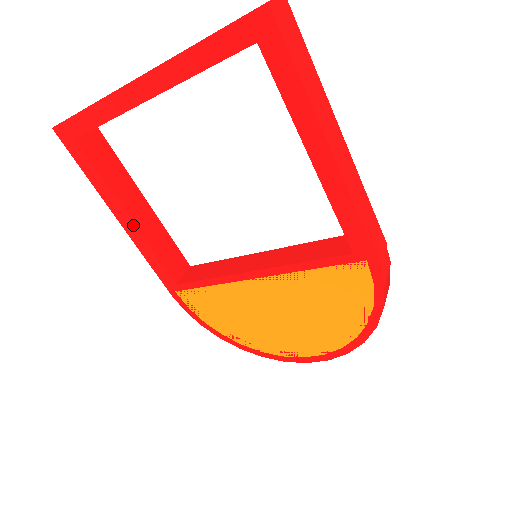
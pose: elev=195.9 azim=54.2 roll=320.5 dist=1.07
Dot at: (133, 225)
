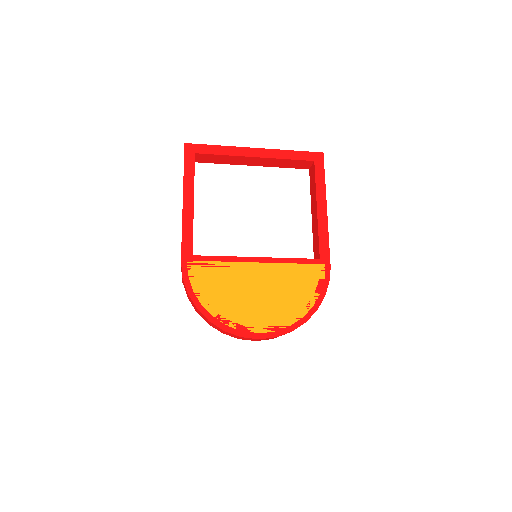
Dot at: (192, 207)
